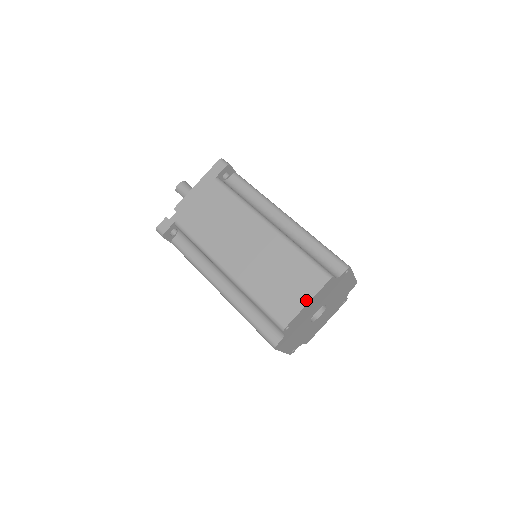
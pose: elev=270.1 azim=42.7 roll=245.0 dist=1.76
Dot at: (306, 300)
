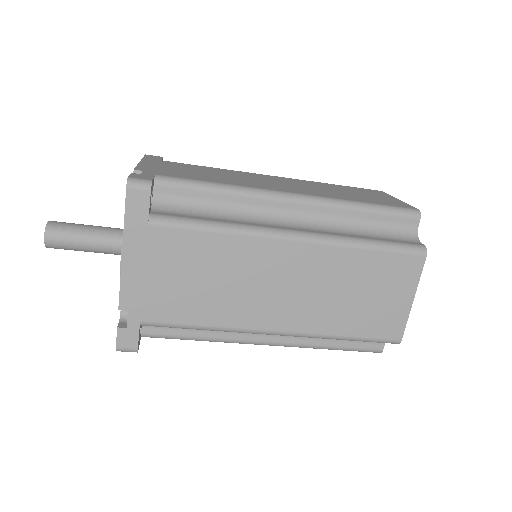
Dot at: (410, 297)
